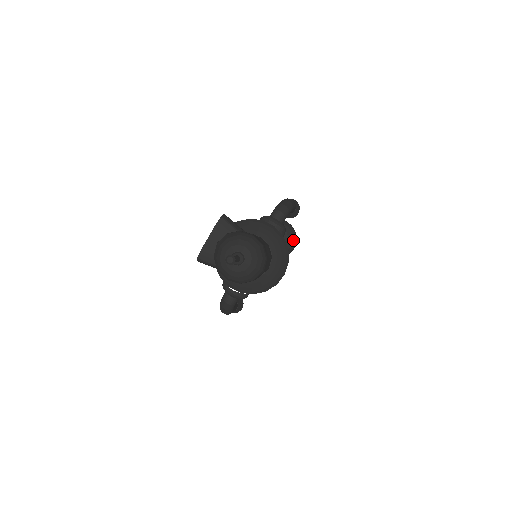
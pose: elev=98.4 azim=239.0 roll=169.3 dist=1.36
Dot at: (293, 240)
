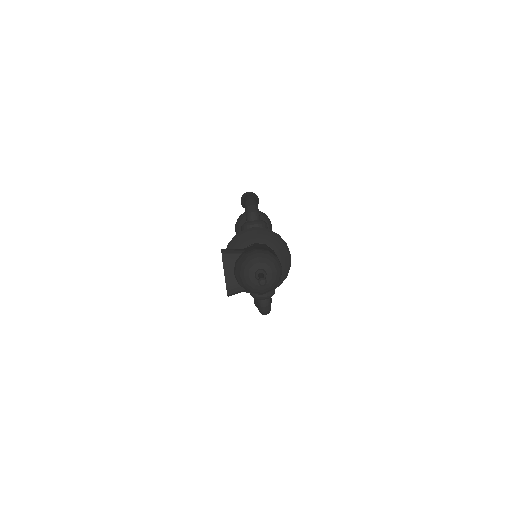
Dot at: (267, 220)
